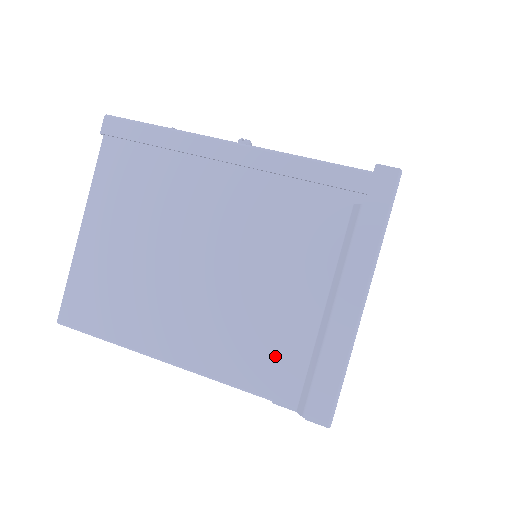
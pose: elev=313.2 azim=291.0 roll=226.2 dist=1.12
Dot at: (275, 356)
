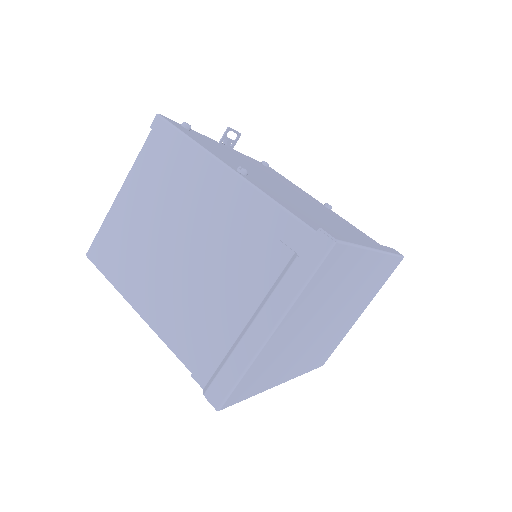
Dot at: (204, 343)
